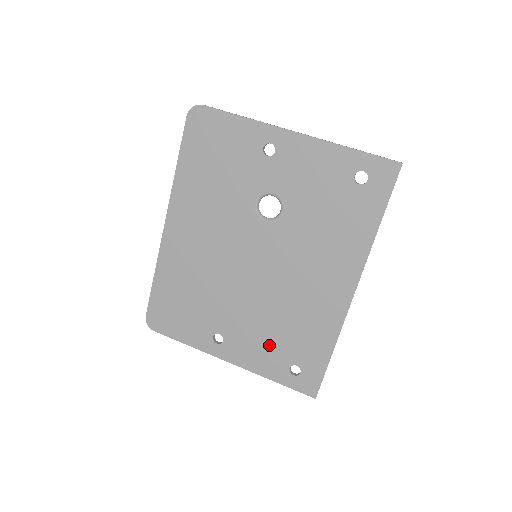
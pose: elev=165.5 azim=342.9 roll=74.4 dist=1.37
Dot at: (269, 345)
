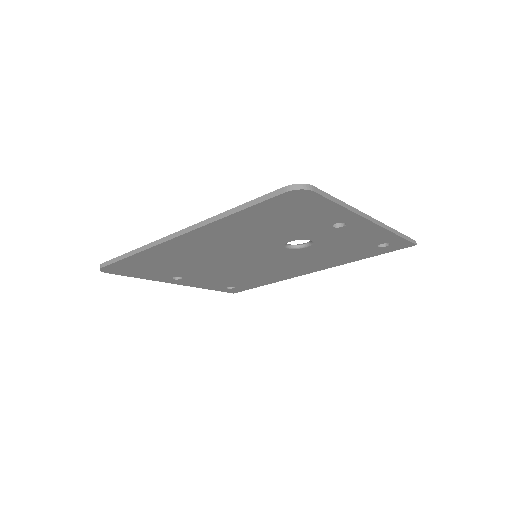
Dot at: (221, 281)
